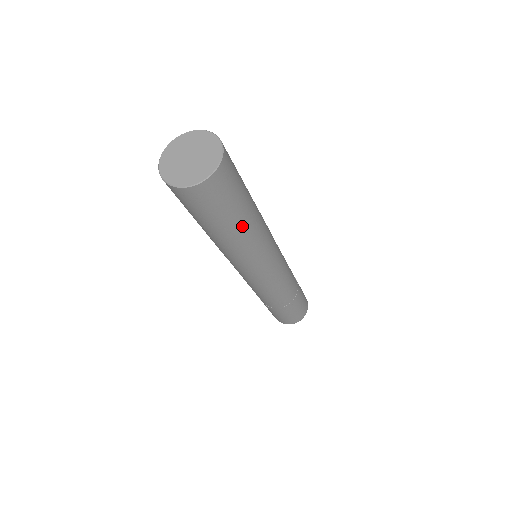
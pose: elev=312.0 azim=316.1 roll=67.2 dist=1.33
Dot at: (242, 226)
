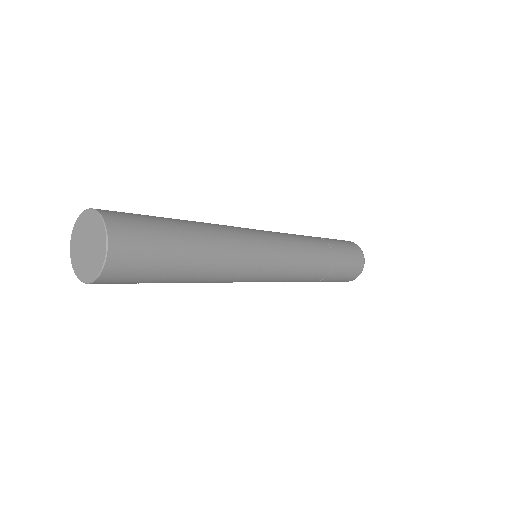
Dot at: (194, 260)
